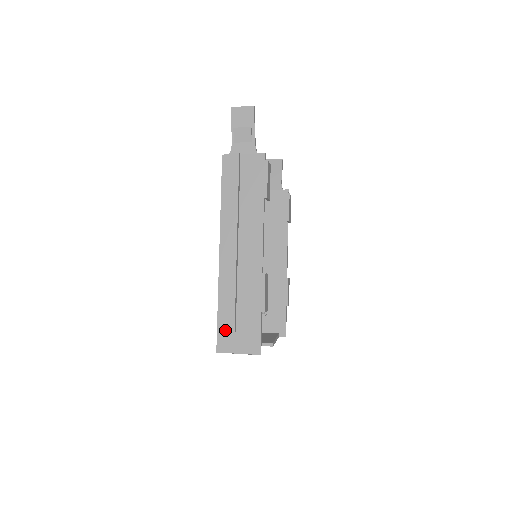
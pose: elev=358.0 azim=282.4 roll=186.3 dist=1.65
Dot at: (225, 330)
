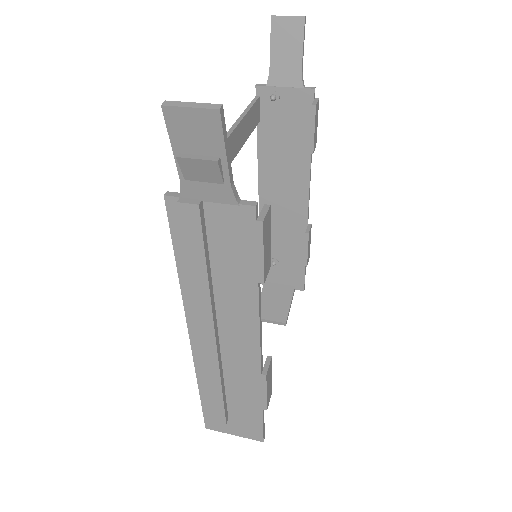
Dot at: (213, 420)
